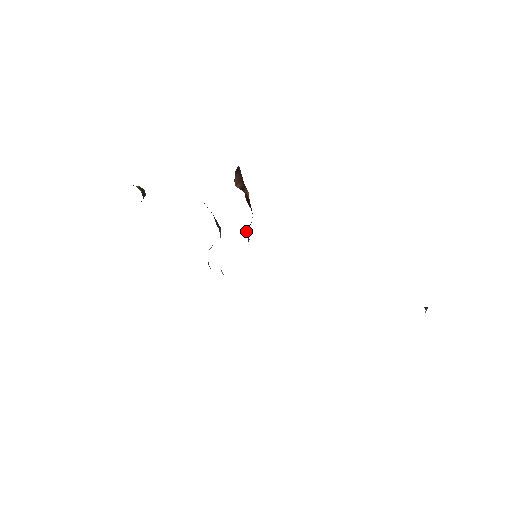
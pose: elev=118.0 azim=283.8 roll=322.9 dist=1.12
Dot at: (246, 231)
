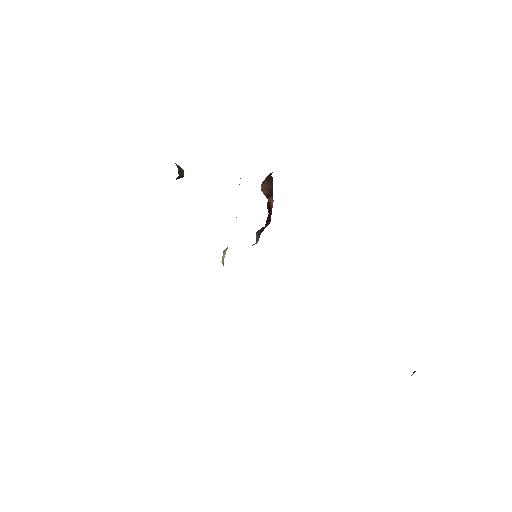
Dot at: (257, 233)
